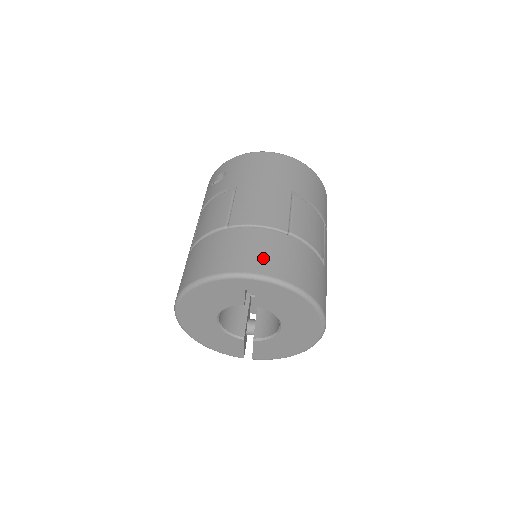
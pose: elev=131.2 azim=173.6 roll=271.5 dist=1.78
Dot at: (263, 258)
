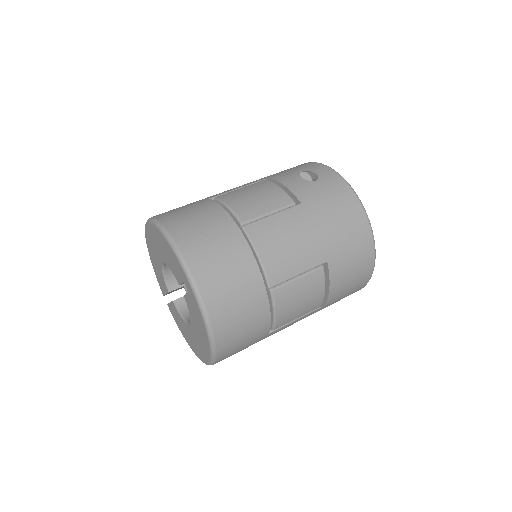
Dot at: (221, 284)
